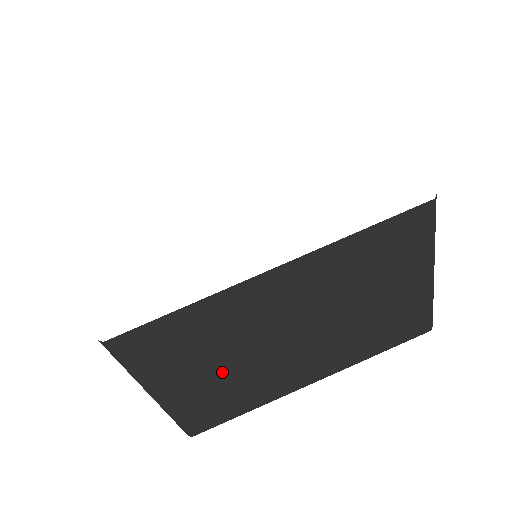
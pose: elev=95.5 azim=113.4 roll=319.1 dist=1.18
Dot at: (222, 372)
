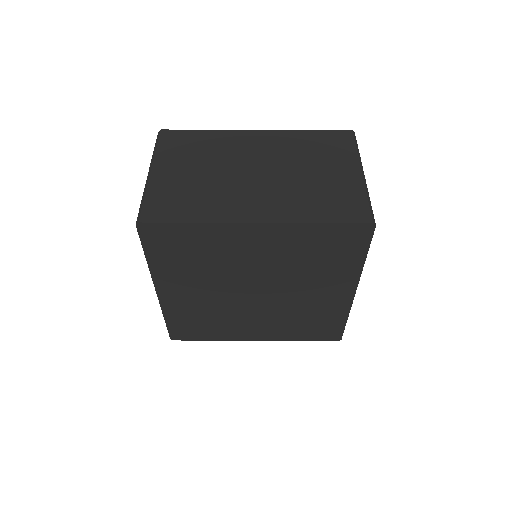
Dot at: (198, 175)
